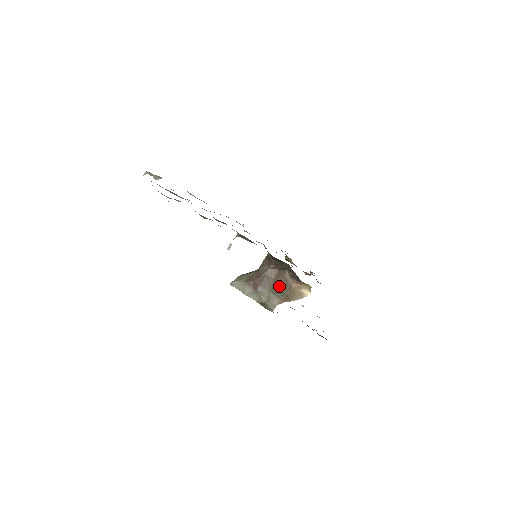
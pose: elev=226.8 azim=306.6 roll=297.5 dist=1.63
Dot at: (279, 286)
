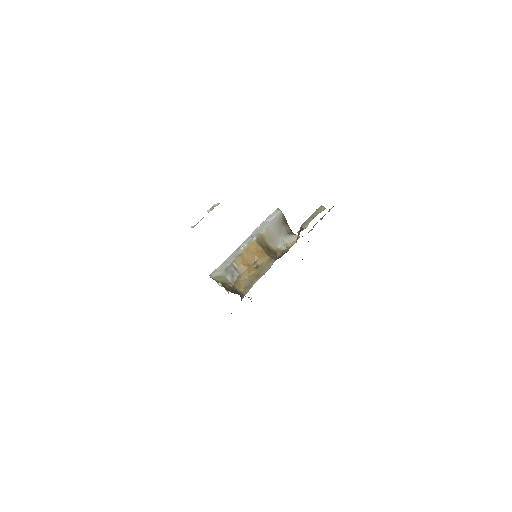
Dot at: occluded
